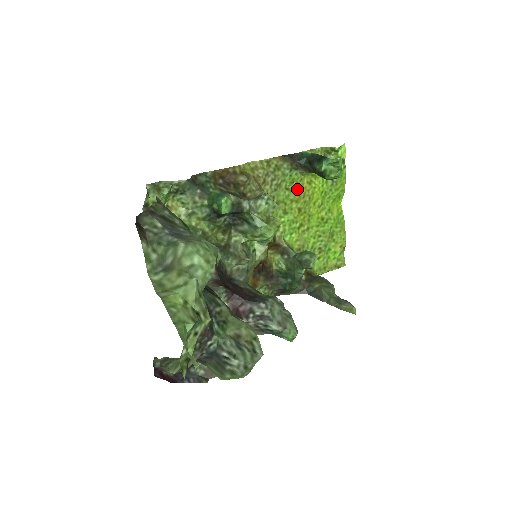
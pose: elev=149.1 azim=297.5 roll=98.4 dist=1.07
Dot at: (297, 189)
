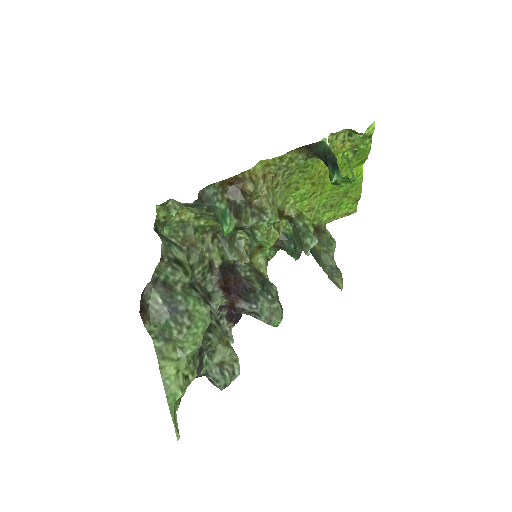
Dot at: (312, 170)
